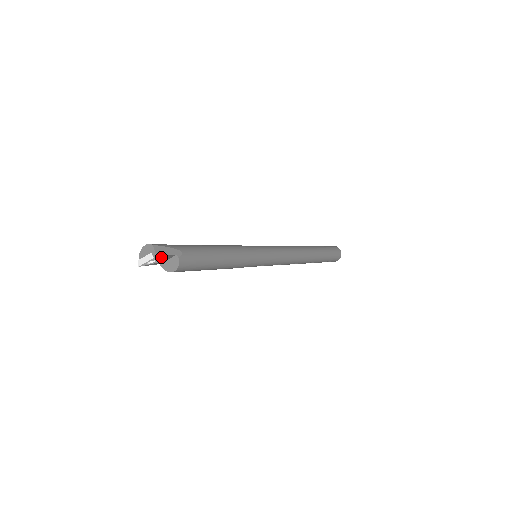
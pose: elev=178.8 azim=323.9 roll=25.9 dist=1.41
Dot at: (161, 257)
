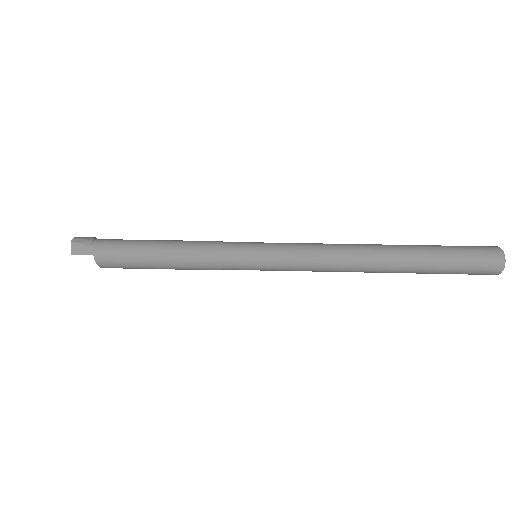
Dot at: (81, 254)
